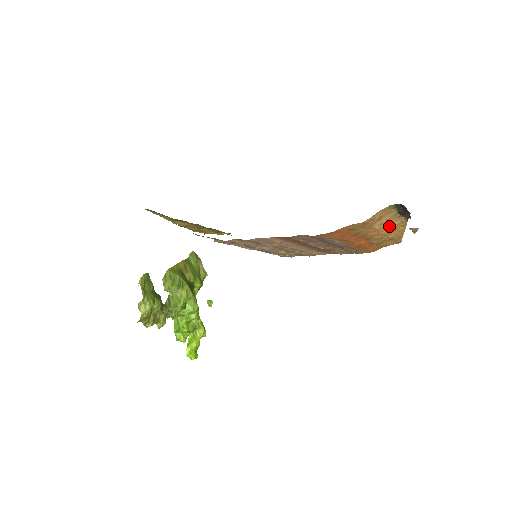
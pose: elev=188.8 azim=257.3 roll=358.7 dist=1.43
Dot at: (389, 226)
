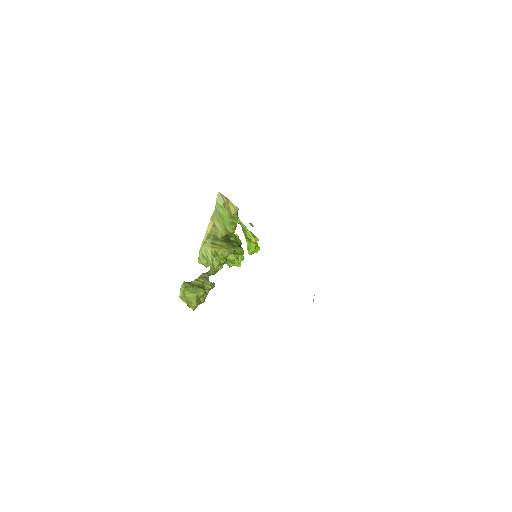
Dot at: occluded
